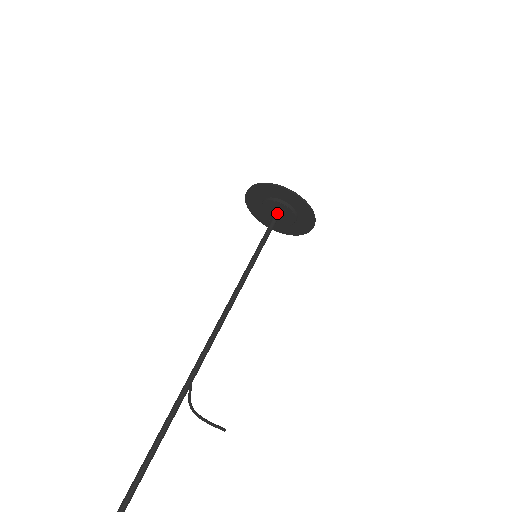
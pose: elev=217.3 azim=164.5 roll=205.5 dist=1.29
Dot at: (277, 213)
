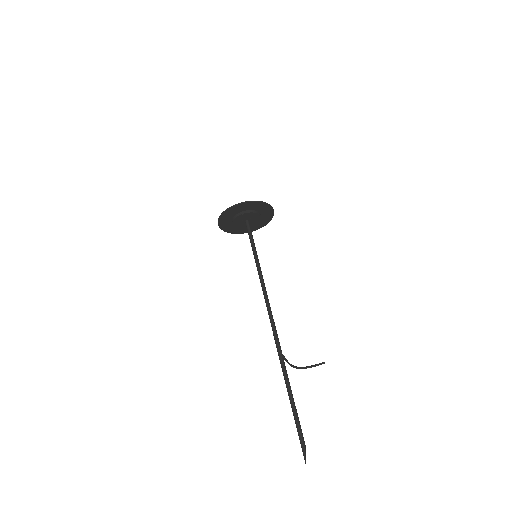
Dot at: (246, 221)
